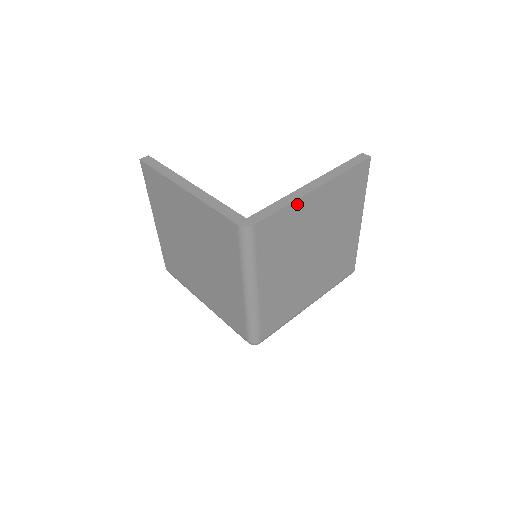
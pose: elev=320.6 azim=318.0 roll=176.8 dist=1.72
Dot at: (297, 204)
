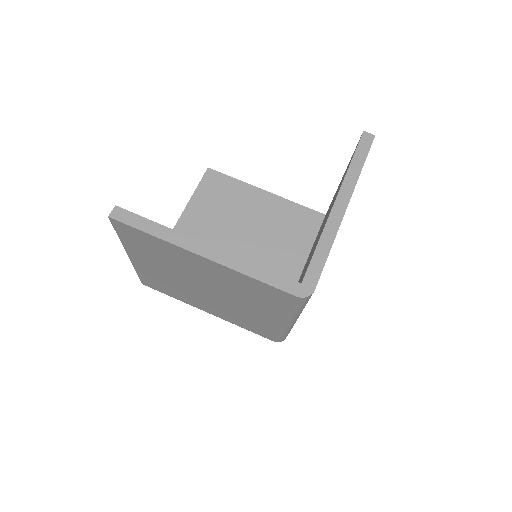
Dot at: occluded
